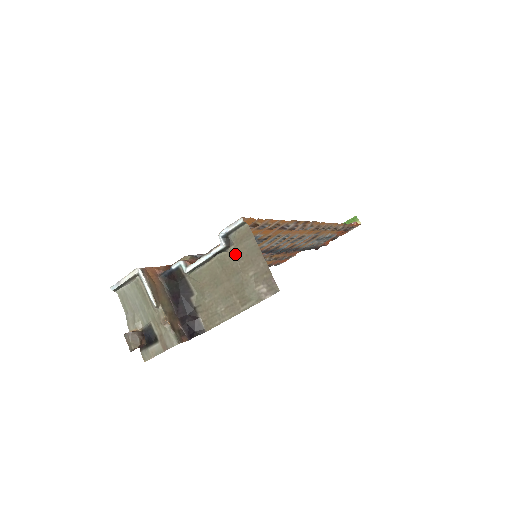
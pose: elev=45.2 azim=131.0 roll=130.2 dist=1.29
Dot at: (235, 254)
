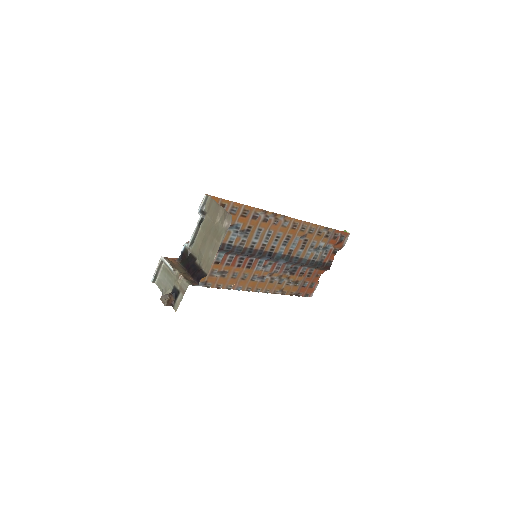
Dot at: (209, 217)
